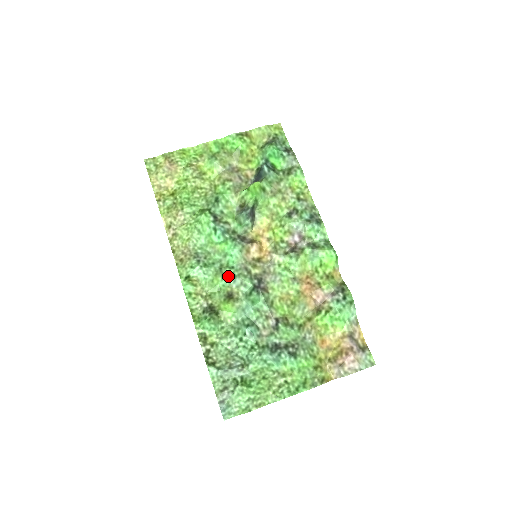
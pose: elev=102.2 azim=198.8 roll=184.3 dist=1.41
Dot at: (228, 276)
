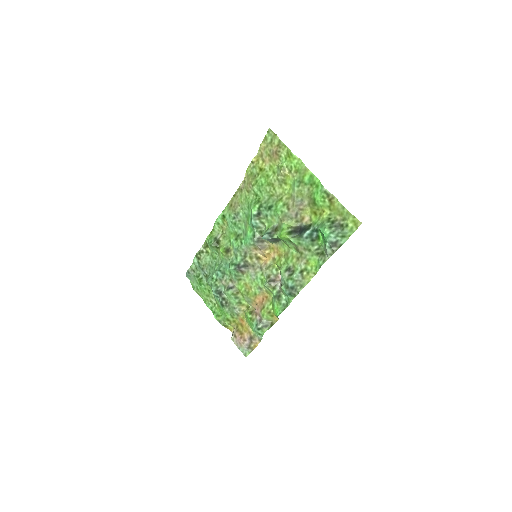
Dot at: (236, 243)
